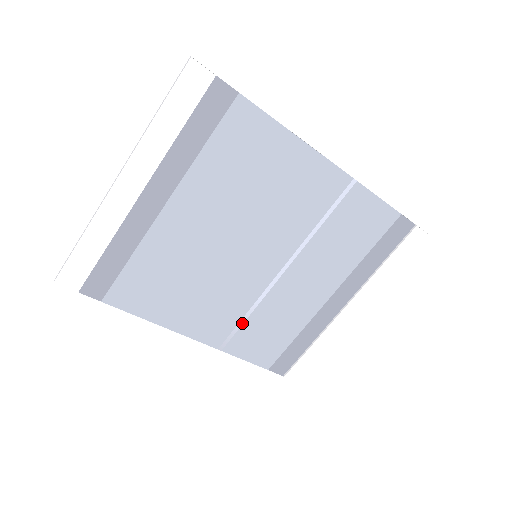
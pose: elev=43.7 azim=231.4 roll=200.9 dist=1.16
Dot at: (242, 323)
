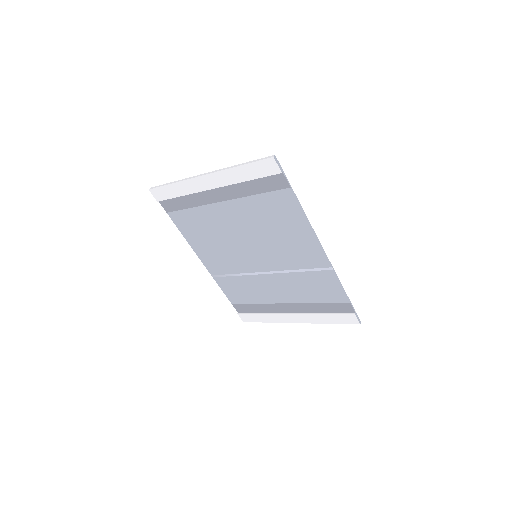
Dot at: (231, 275)
